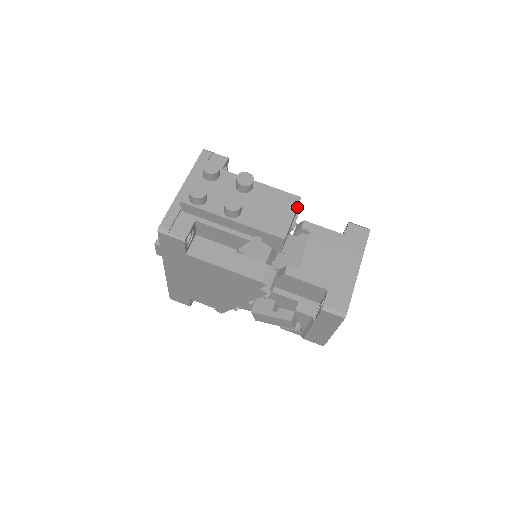
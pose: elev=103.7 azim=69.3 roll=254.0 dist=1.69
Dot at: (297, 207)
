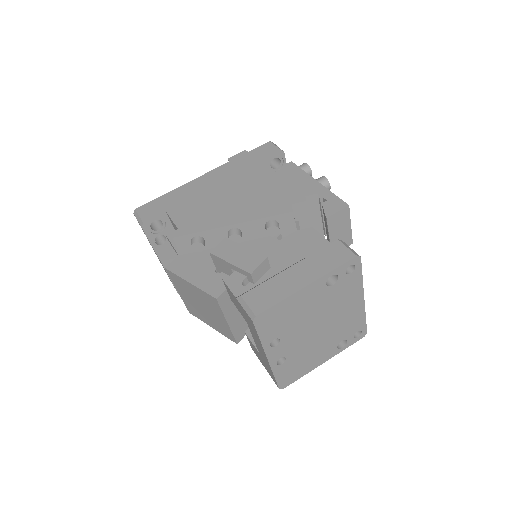
Dot at: occluded
